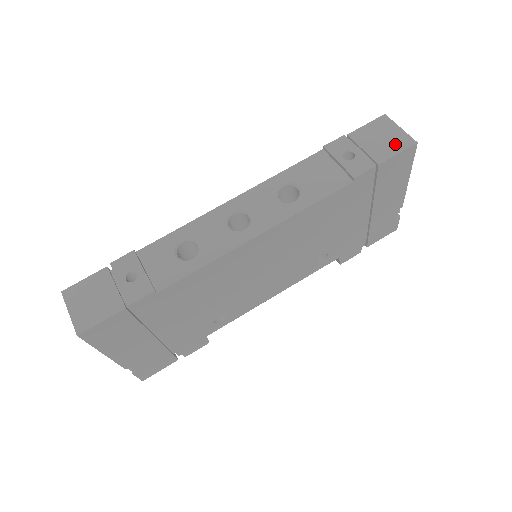
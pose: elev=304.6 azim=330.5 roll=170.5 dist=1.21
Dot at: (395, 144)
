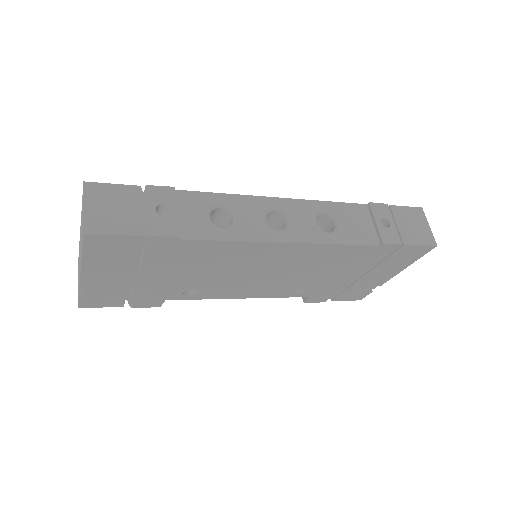
Dot at: (421, 236)
